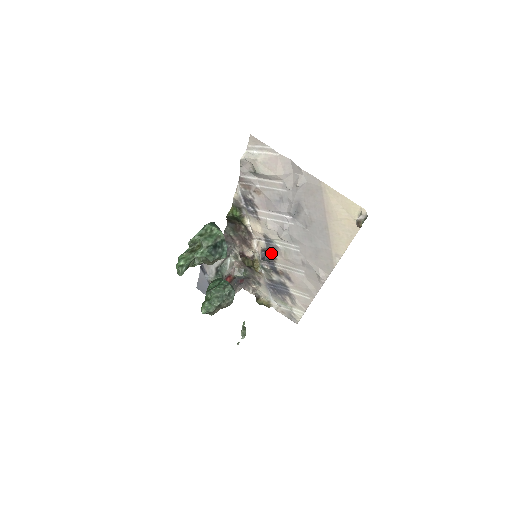
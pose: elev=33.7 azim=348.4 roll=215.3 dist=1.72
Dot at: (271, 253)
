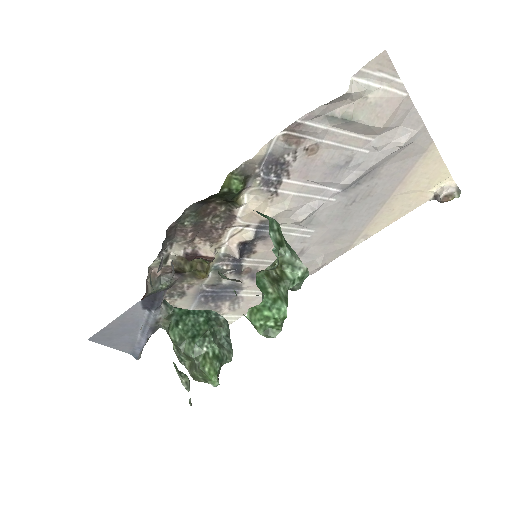
Dot at: (251, 245)
